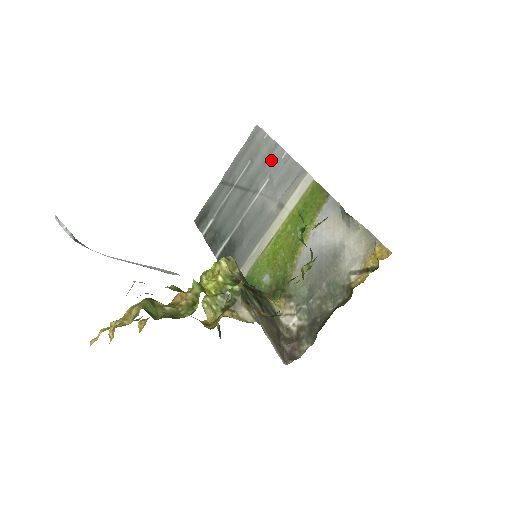
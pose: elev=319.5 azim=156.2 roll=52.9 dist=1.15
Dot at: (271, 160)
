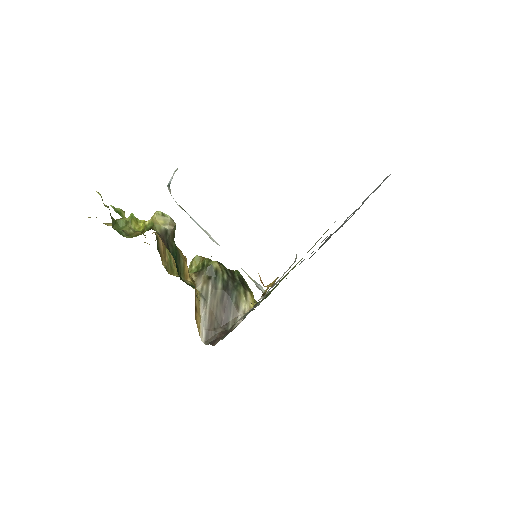
Dot at: occluded
